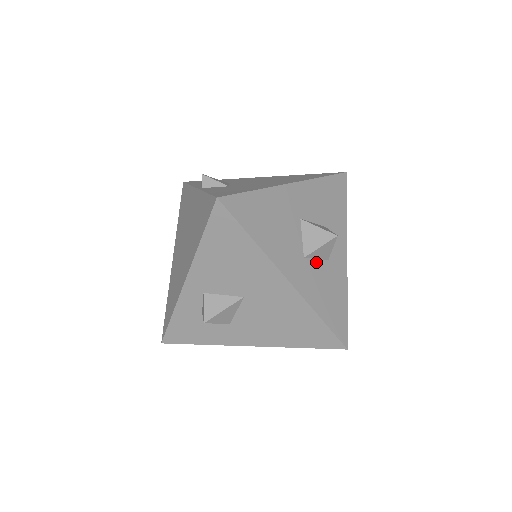
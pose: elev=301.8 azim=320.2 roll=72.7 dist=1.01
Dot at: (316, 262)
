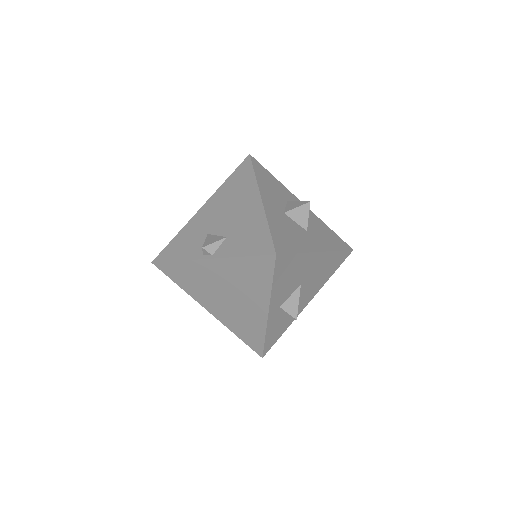
Dot at: (309, 226)
